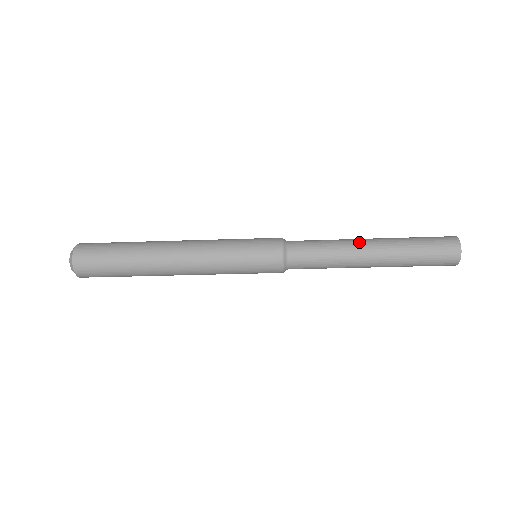
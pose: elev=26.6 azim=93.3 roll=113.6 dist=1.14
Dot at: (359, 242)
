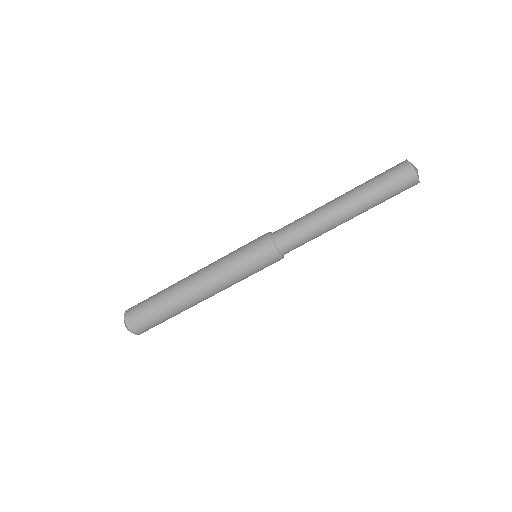
Dot at: (328, 205)
